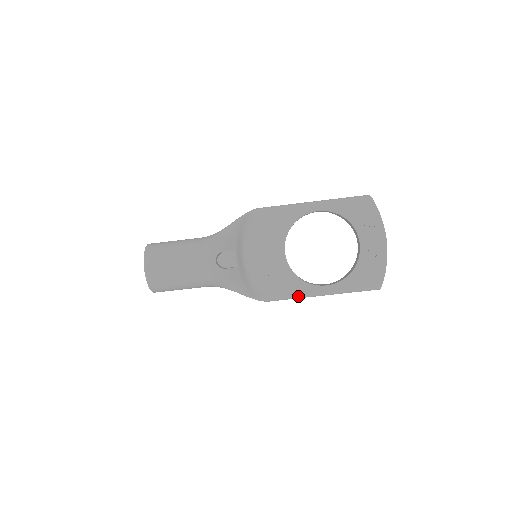
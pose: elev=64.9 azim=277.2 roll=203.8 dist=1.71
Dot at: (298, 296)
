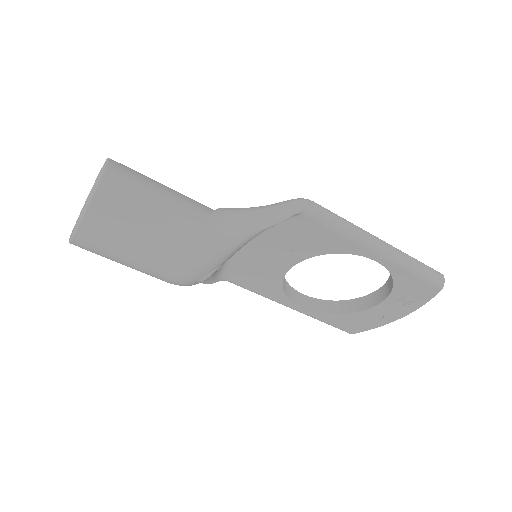
Dot at: (265, 297)
